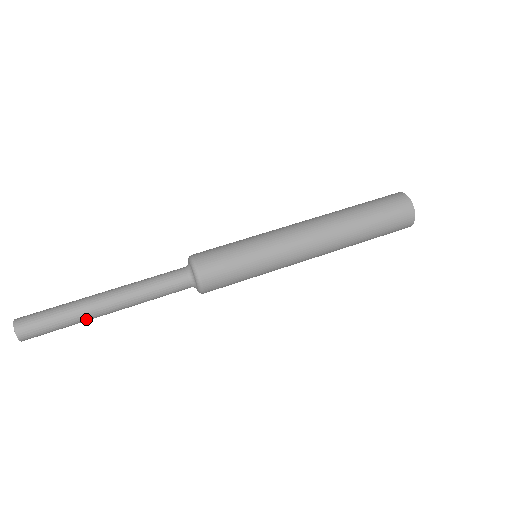
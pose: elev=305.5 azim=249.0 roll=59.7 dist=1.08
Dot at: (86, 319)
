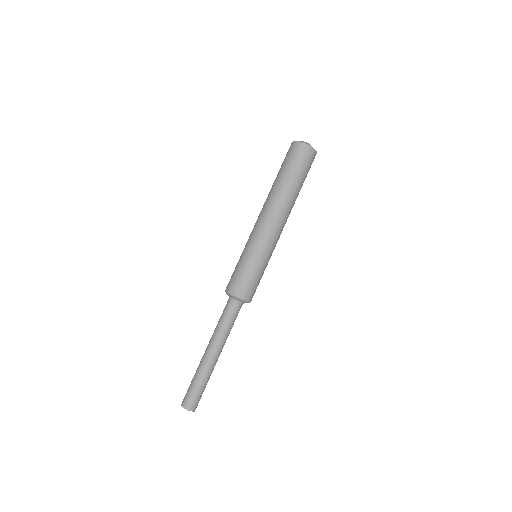
Dot at: (212, 371)
